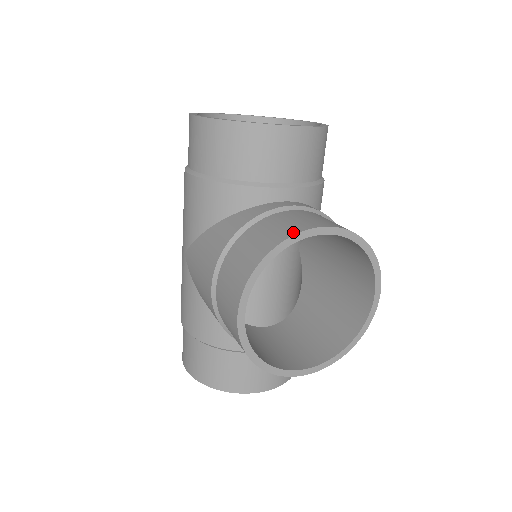
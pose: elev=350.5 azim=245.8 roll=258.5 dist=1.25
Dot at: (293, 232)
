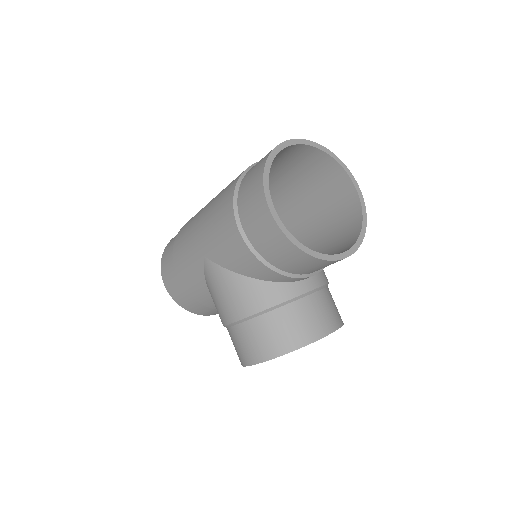
Dot at: (309, 340)
